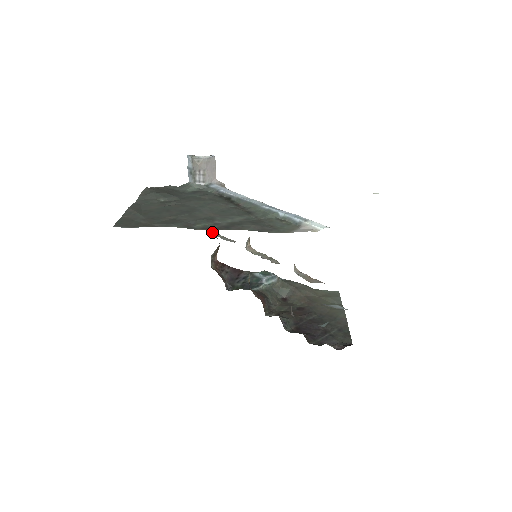
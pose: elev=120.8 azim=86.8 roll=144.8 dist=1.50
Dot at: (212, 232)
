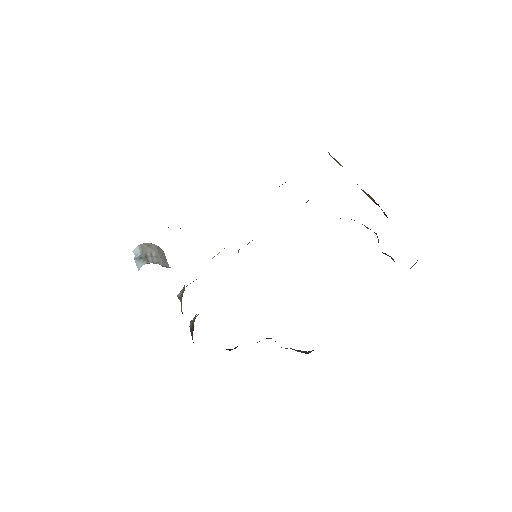
Dot at: occluded
